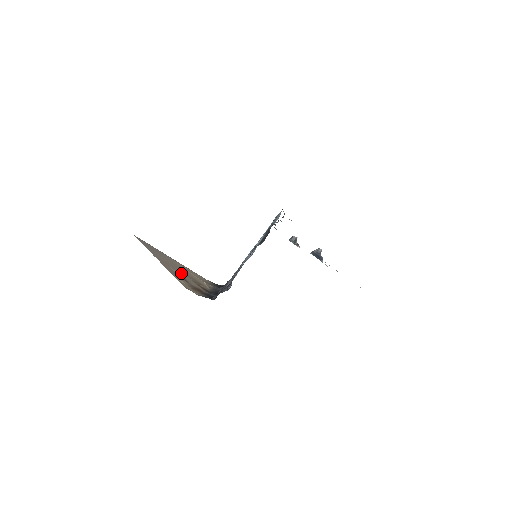
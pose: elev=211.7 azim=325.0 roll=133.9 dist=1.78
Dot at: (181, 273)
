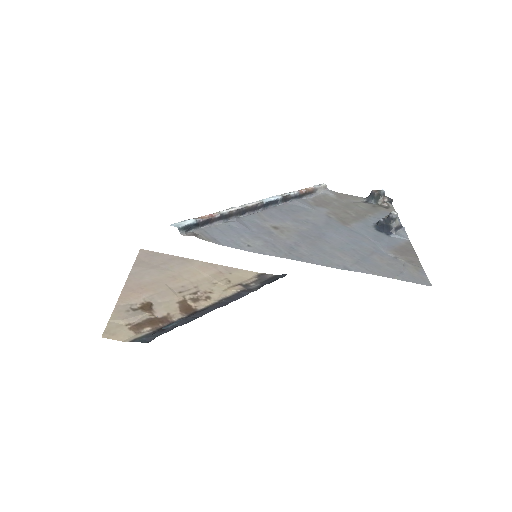
Dot at: (162, 295)
